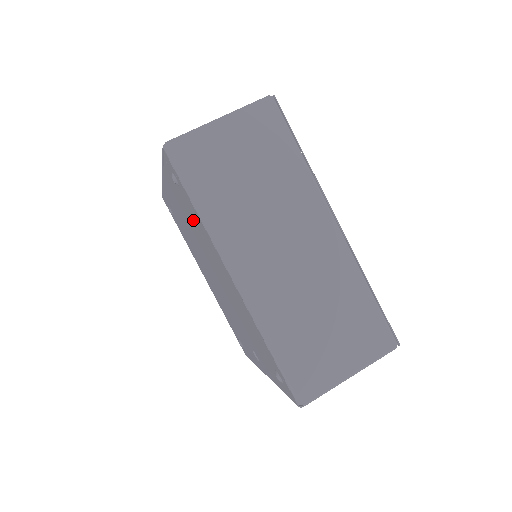
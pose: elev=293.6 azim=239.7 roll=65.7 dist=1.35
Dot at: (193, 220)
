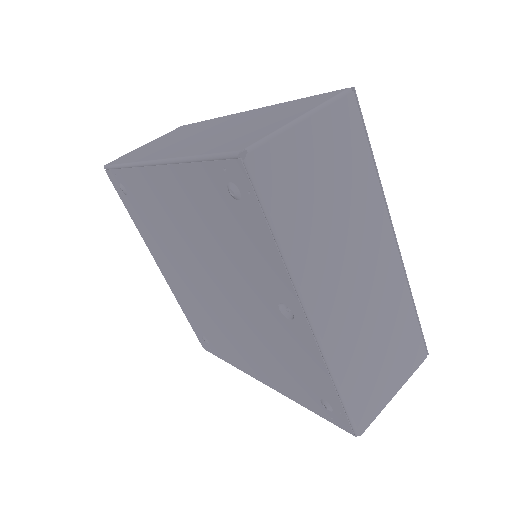
Dot at: (149, 212)
